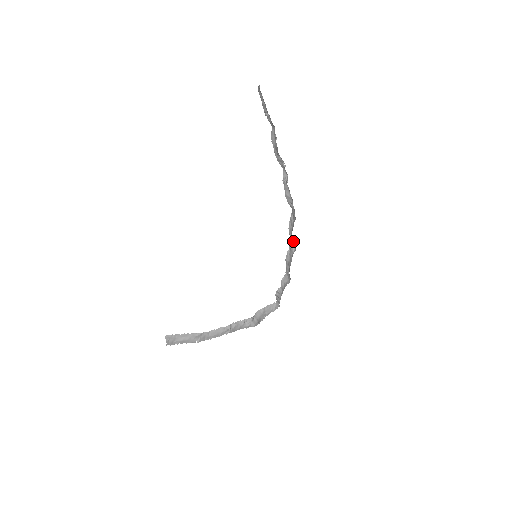
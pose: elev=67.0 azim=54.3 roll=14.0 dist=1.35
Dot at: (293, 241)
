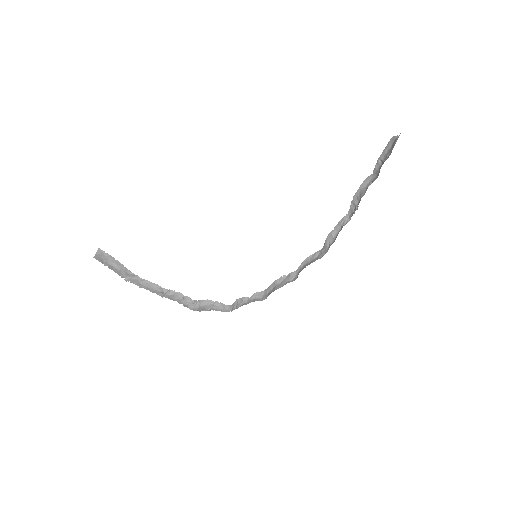
Dot at: (298, 272)
